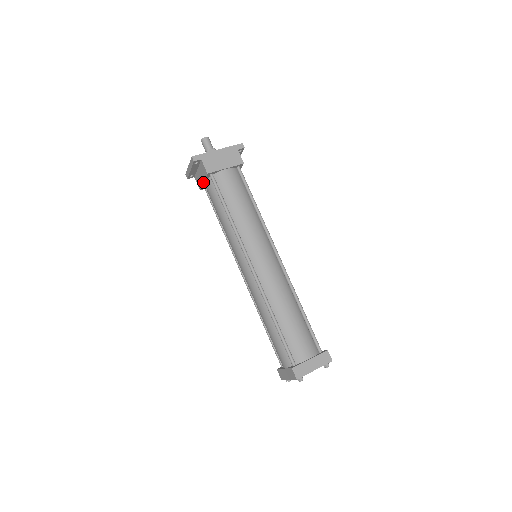
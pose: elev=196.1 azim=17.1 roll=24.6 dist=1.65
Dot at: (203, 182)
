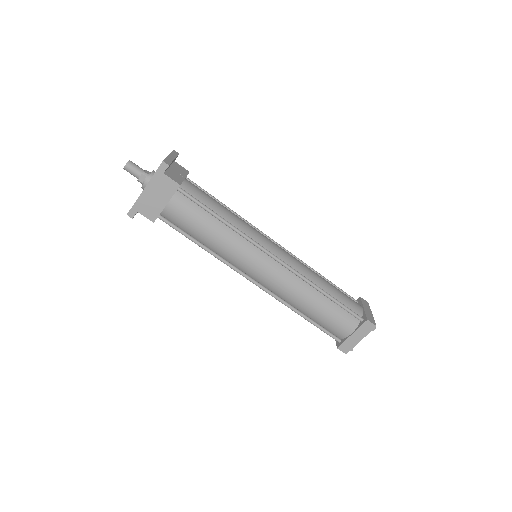
Dot at: occluded
